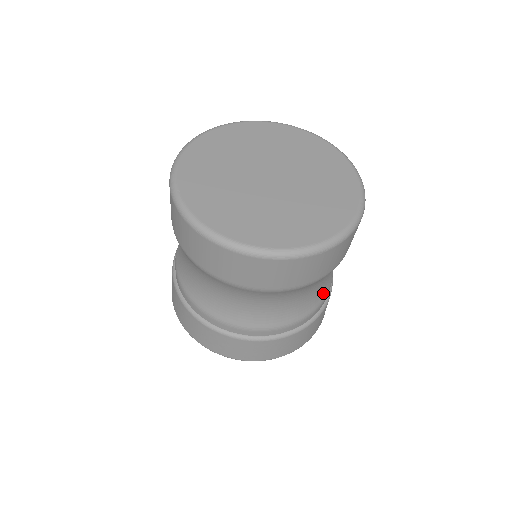
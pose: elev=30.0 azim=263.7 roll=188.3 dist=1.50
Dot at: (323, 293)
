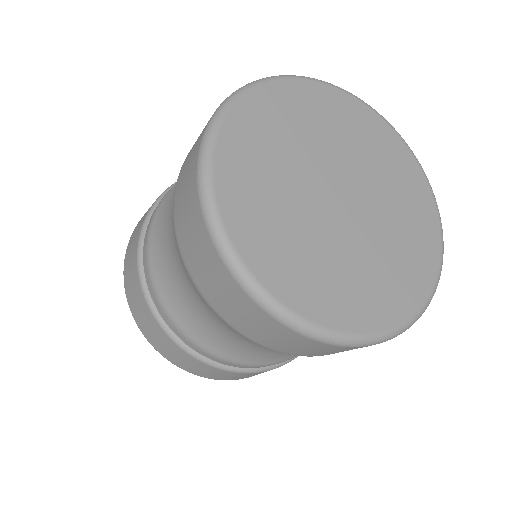
Dot at: occluded
